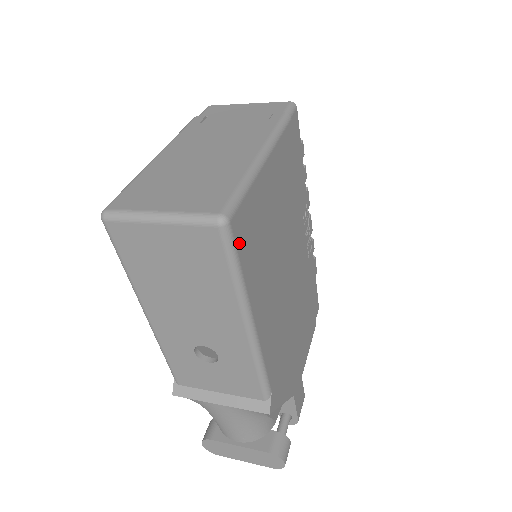
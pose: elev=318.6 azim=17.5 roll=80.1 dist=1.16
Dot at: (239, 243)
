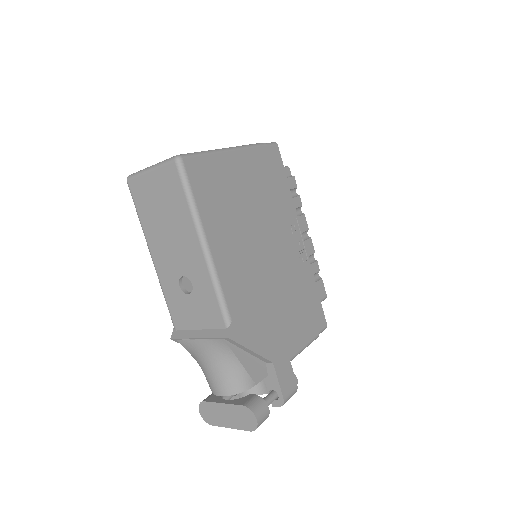
Dot at: (192, 178)
